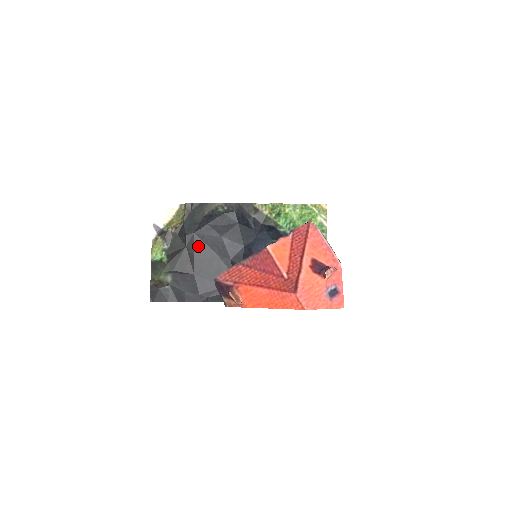
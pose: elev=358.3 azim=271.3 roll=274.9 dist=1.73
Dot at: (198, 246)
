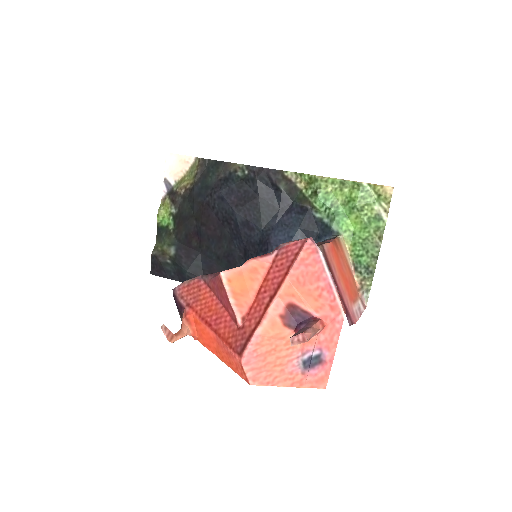
Dot at: (207, 218)
